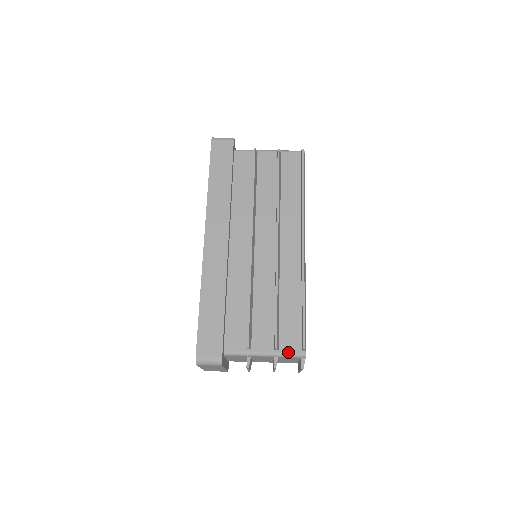
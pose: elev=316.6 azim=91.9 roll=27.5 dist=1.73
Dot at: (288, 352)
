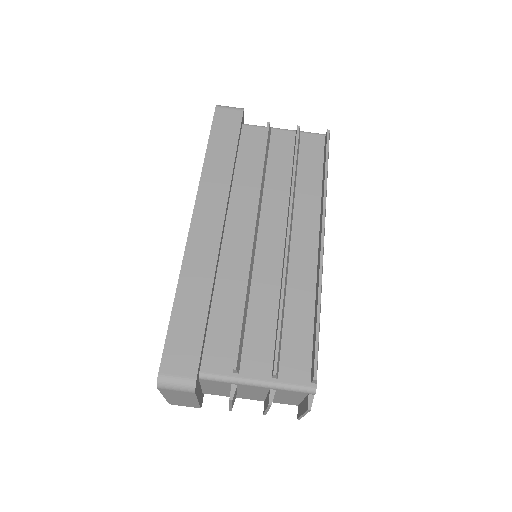
Dot at: (291, 383)
